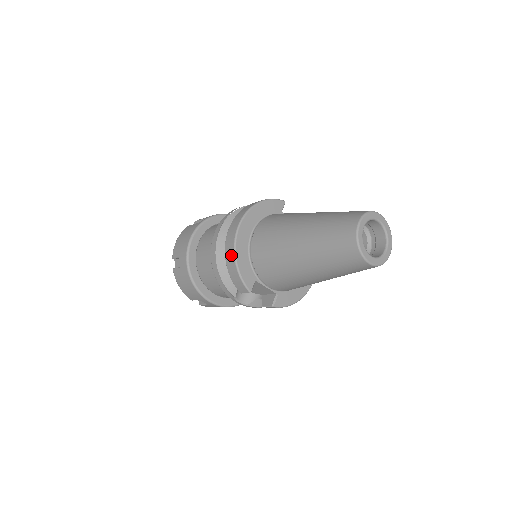
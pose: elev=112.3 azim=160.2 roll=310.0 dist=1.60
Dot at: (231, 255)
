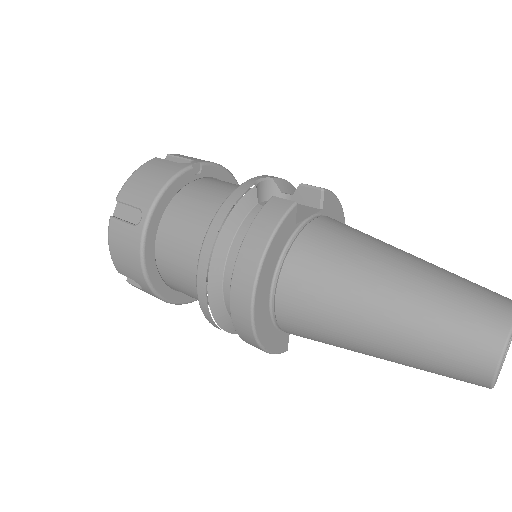
Dot at: (252, 343)
